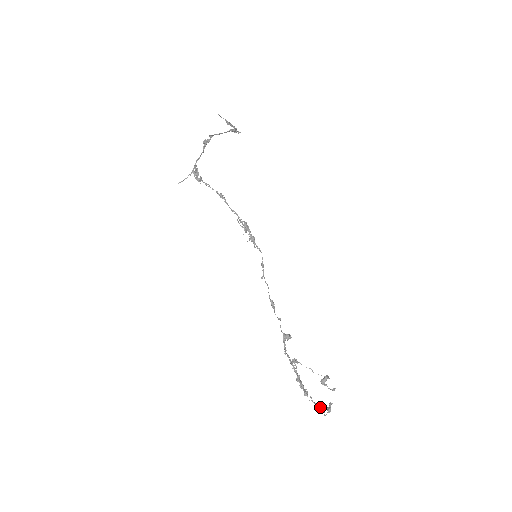
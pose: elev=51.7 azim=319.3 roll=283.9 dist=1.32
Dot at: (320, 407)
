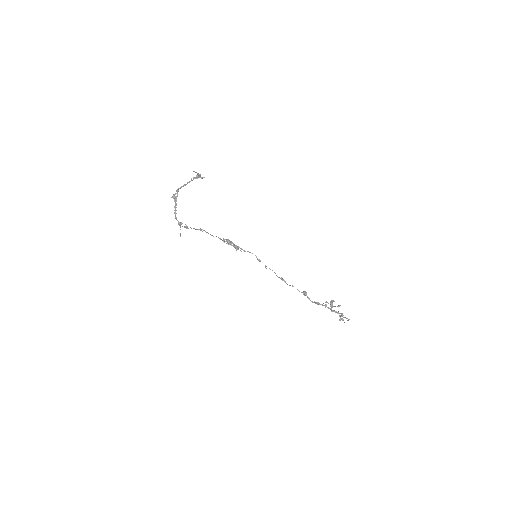
Dot at: (347, 318)
